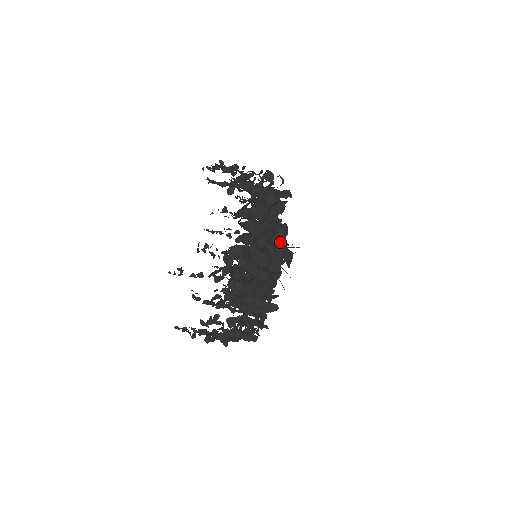
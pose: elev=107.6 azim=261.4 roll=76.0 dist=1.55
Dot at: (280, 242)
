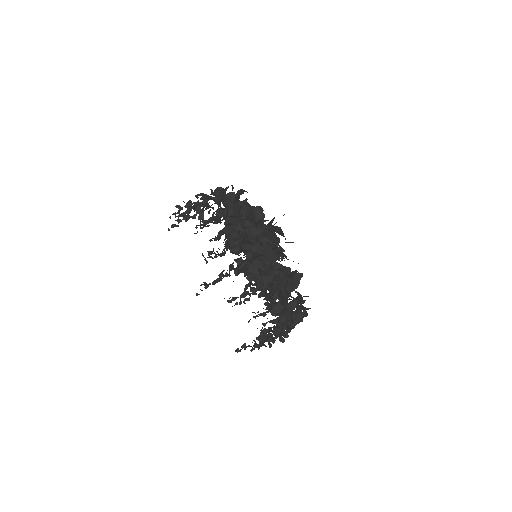
Dot at: (263, 222)
